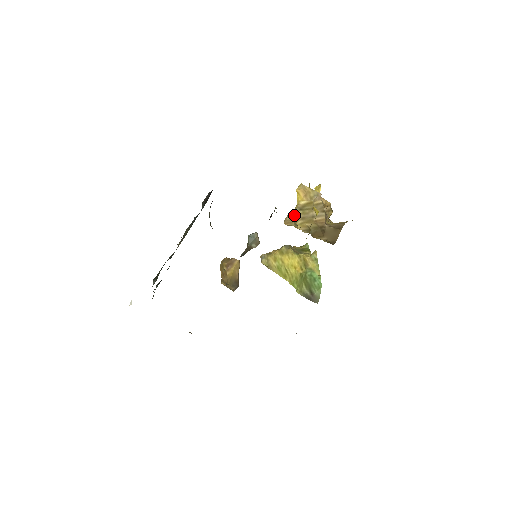
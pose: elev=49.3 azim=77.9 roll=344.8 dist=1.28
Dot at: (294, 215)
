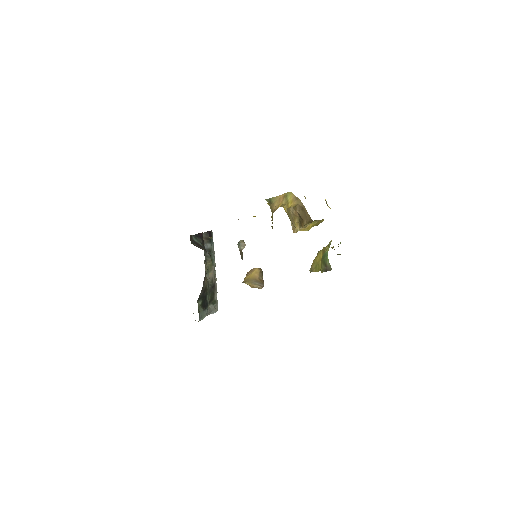
Dot at: (291, 222)
